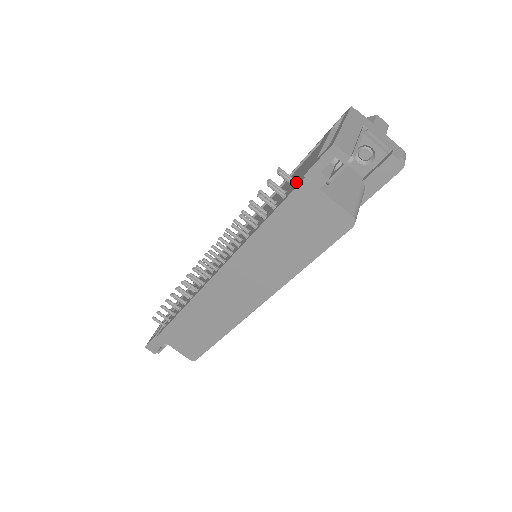
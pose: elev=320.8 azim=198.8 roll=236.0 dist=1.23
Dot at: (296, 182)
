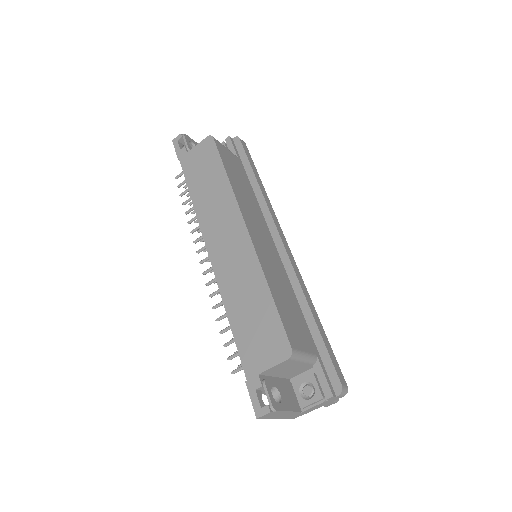
Dot at: occluded
